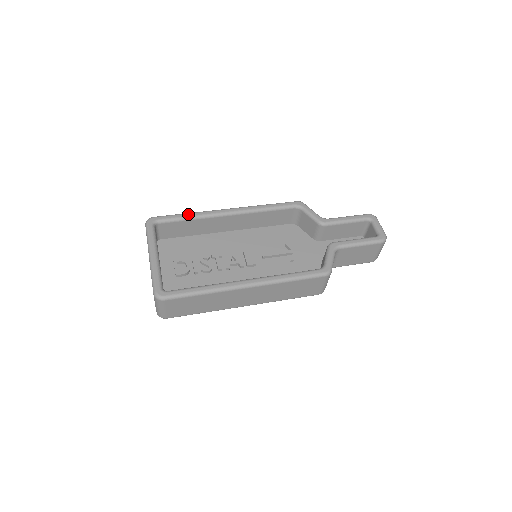
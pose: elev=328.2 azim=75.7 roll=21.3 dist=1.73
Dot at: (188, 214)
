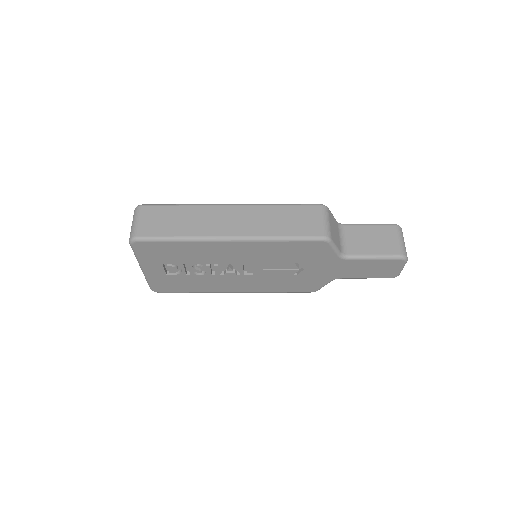
Dot at: occluded
